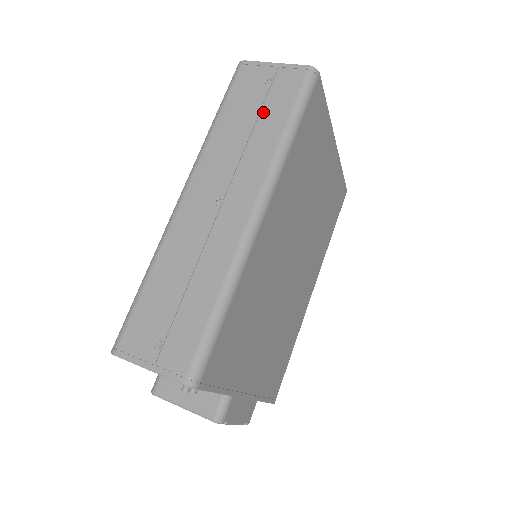
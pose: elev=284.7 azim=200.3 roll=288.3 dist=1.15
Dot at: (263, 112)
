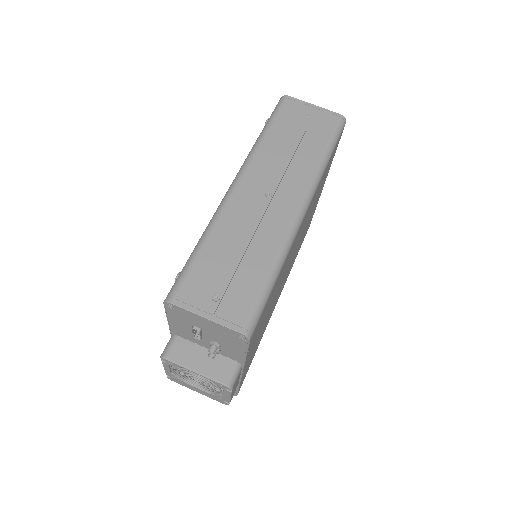
Dot at: (306, 137)
